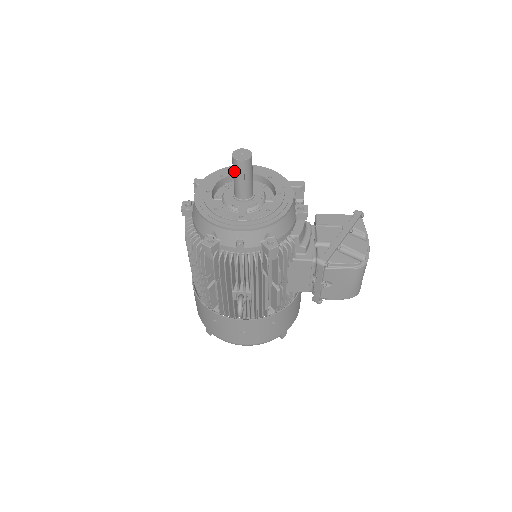
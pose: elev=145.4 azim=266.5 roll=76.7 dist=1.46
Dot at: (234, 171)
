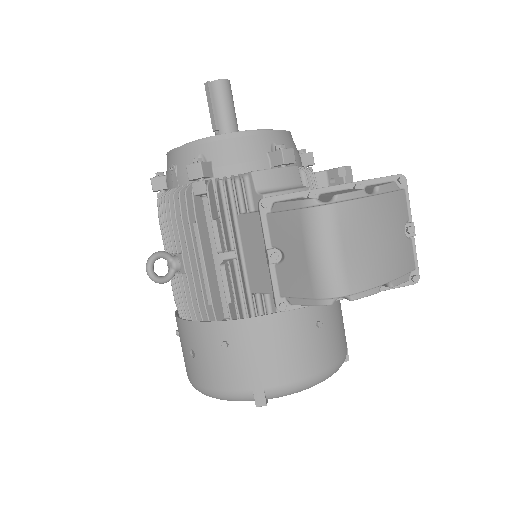
Dot at: occluded
